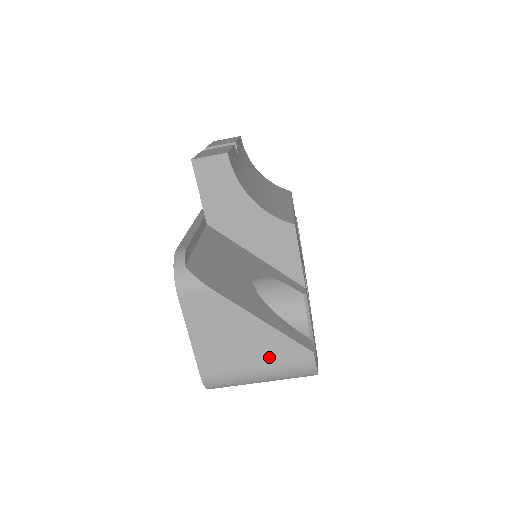
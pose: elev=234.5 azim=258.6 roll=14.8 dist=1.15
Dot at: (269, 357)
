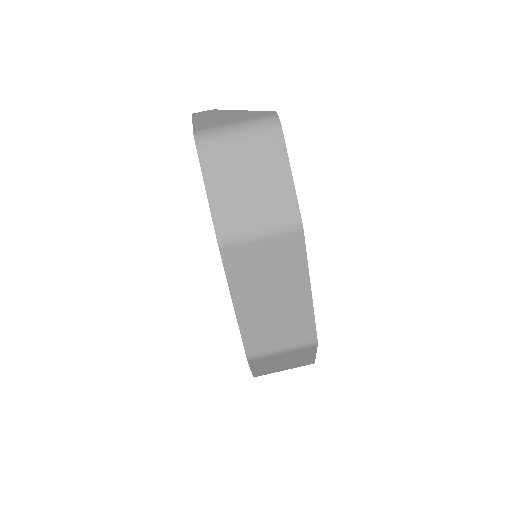
Dot at: (245, 118)
